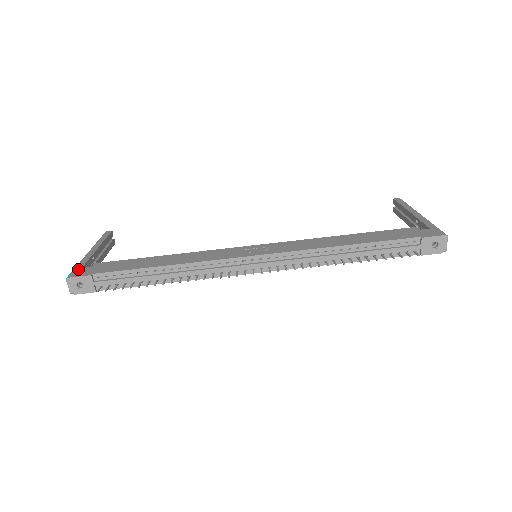
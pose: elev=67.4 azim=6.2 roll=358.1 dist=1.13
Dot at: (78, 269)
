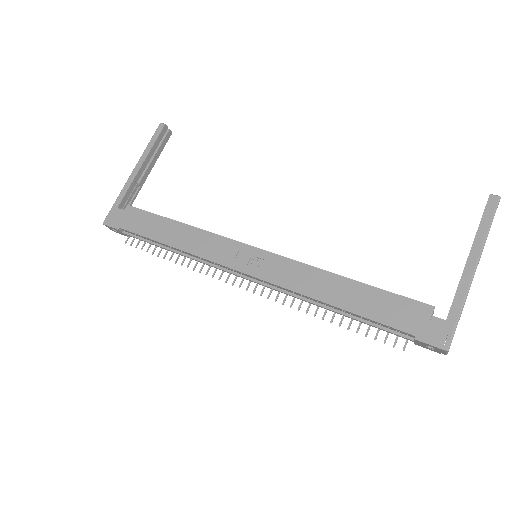
Dot at: (114, 209)
